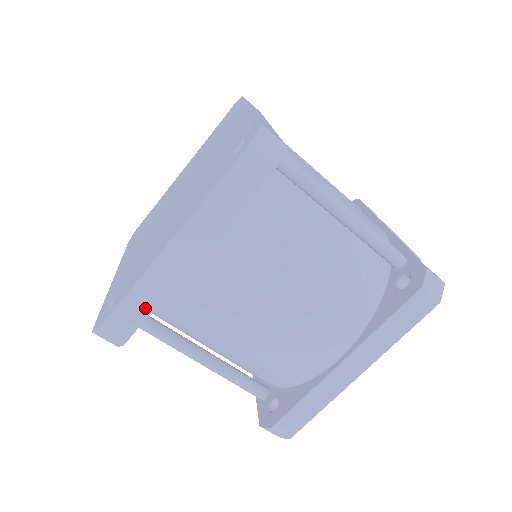
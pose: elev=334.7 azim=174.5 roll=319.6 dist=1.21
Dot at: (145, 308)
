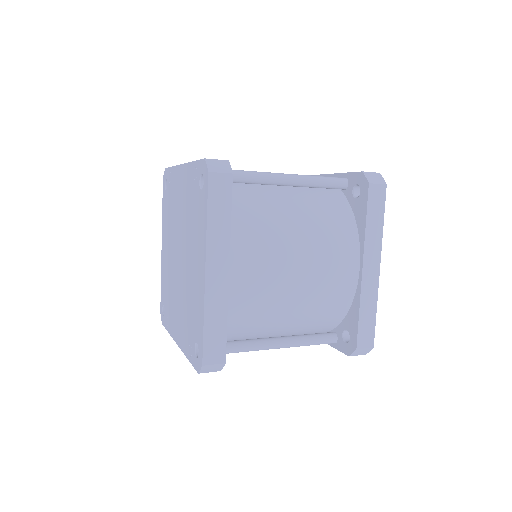
Dot at: (221, 326)
